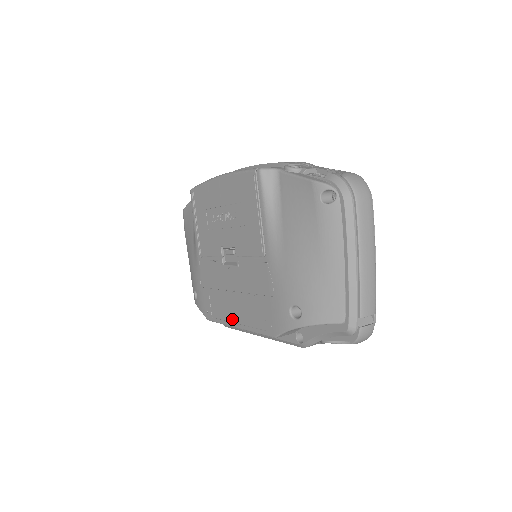
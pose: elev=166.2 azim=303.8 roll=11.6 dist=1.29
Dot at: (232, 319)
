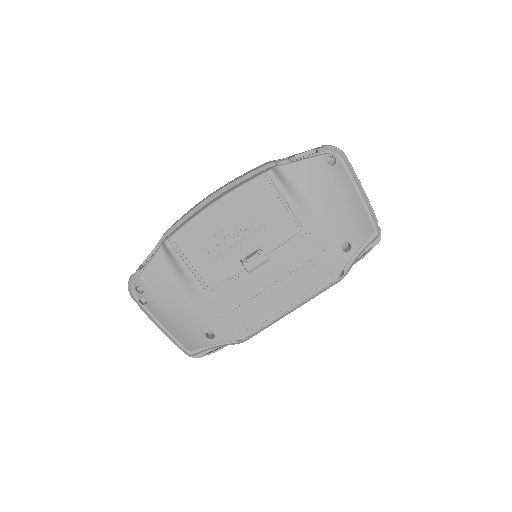
Dot at: (280, 309)
